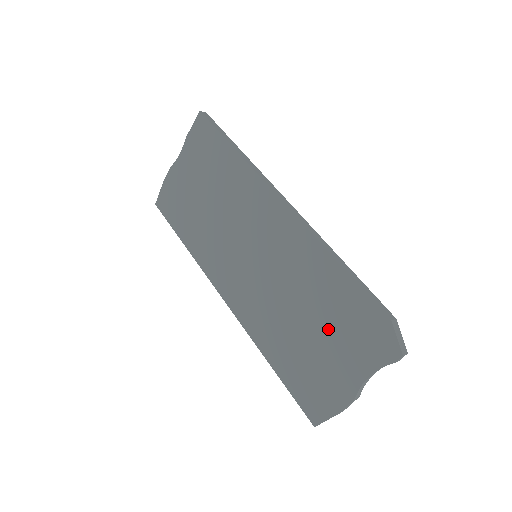
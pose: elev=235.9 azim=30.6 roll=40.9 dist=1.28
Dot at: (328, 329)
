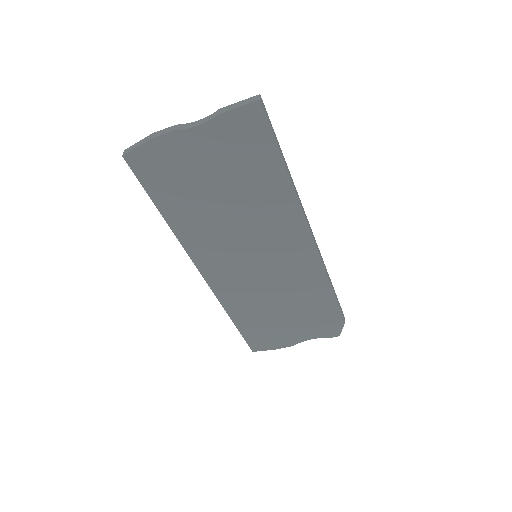
Dot at: (298, 316)
